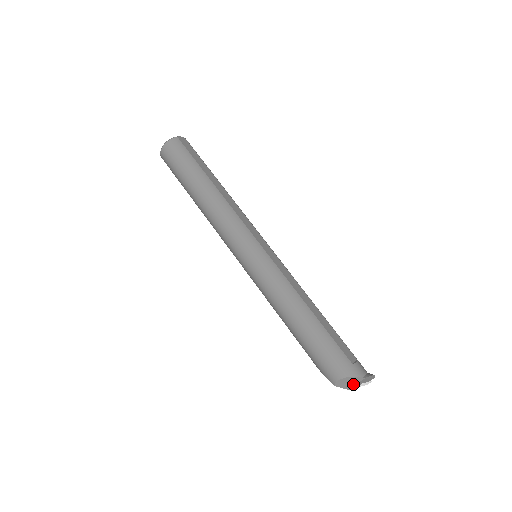
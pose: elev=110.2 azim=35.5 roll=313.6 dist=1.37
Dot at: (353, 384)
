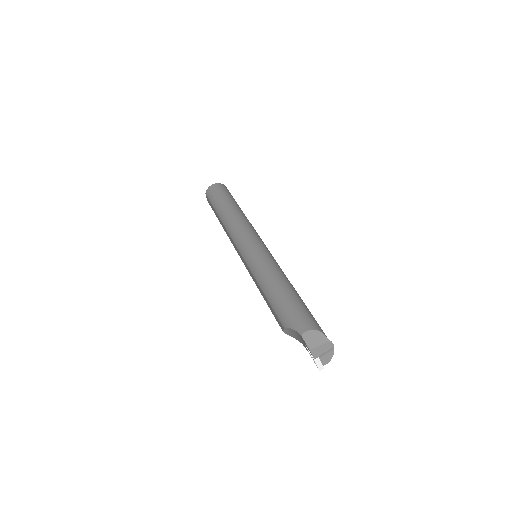
Dot at: (317, 344)
